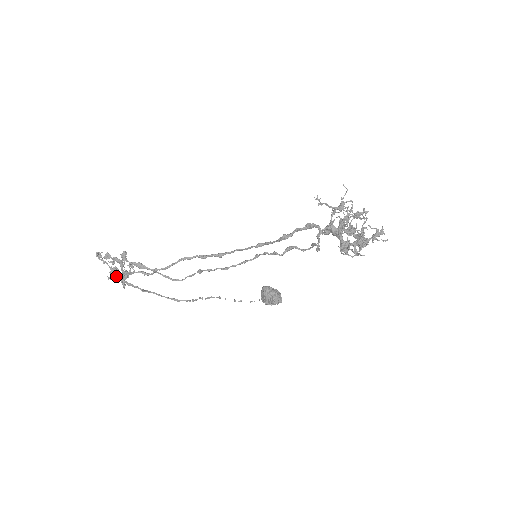
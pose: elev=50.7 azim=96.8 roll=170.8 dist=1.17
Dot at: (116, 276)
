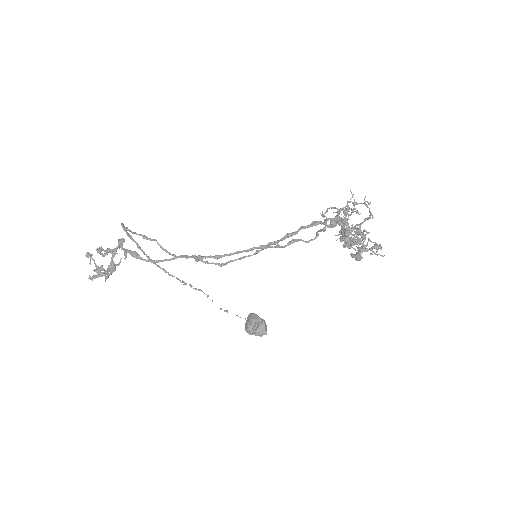
Dot at: (99, 275)
